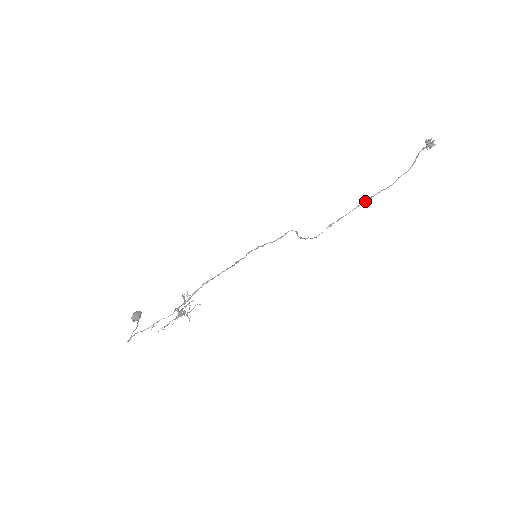
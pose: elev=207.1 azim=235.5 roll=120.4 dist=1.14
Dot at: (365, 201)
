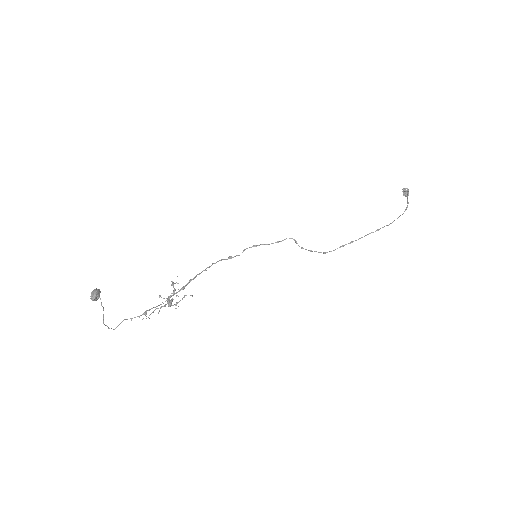
Dot at: occluded
